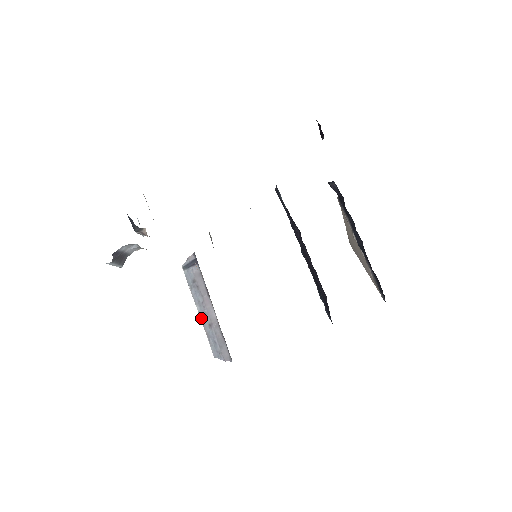
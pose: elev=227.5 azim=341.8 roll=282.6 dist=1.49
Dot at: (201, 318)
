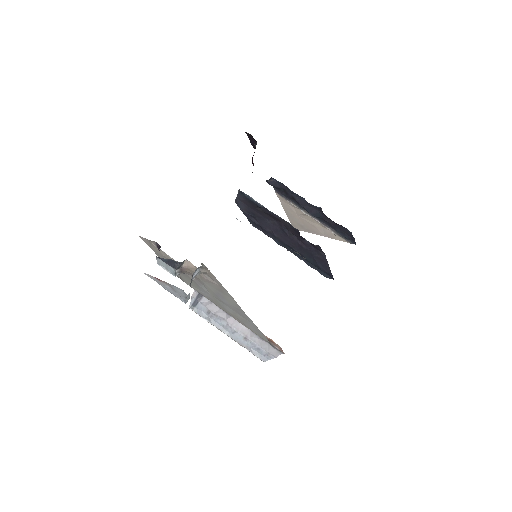
Dot at: (233, 338)
